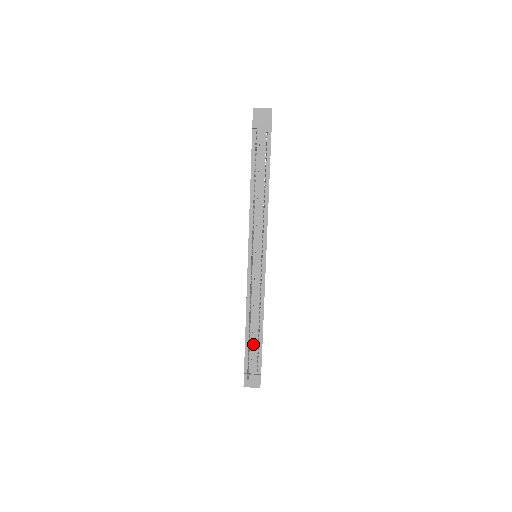
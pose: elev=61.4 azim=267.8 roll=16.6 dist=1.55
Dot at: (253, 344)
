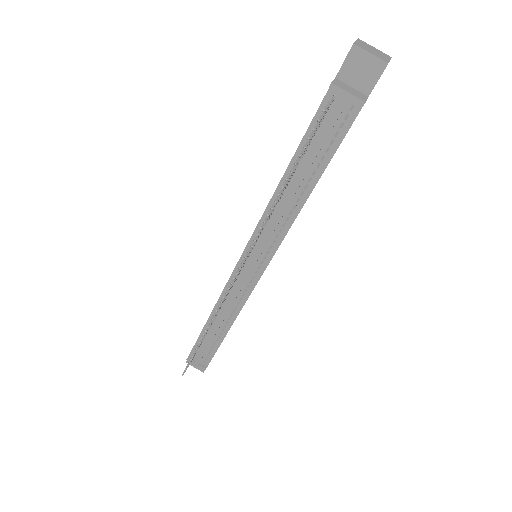
Dot at: (208, 341)
